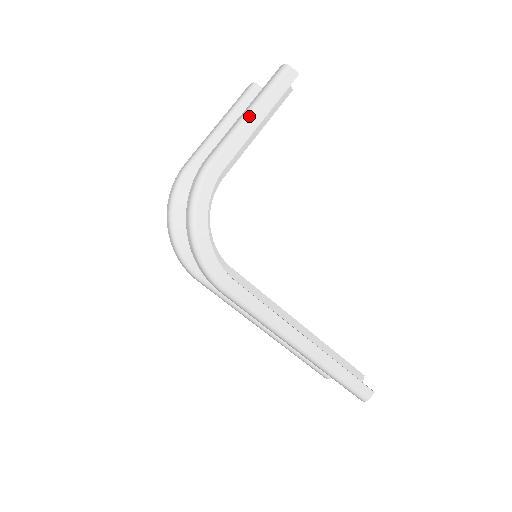
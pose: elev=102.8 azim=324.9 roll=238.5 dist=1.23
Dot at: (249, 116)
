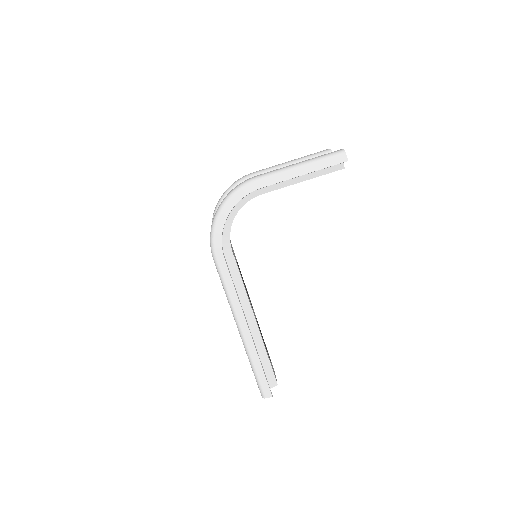
Dot at: (297, 167)
